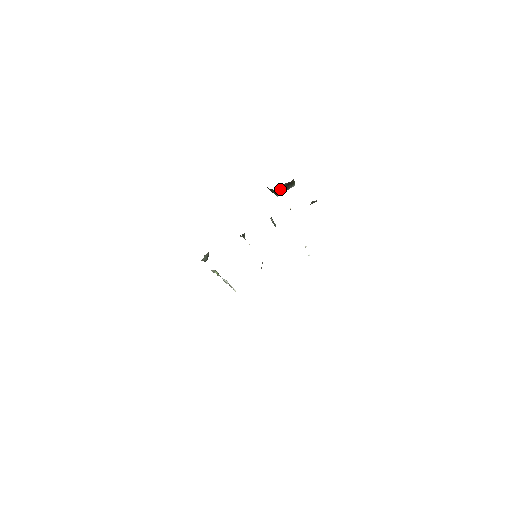
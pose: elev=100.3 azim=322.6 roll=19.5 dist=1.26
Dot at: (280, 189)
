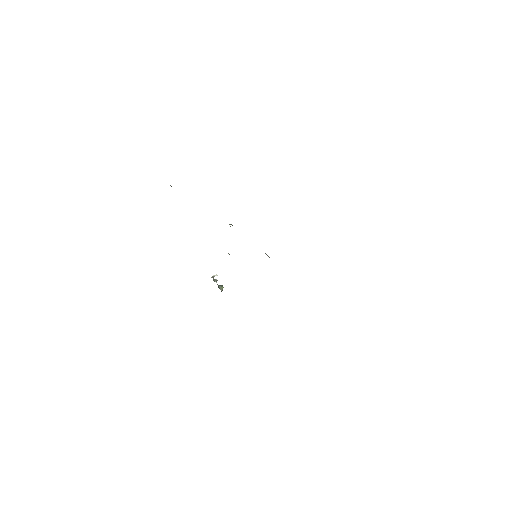
Dot at: occluded
